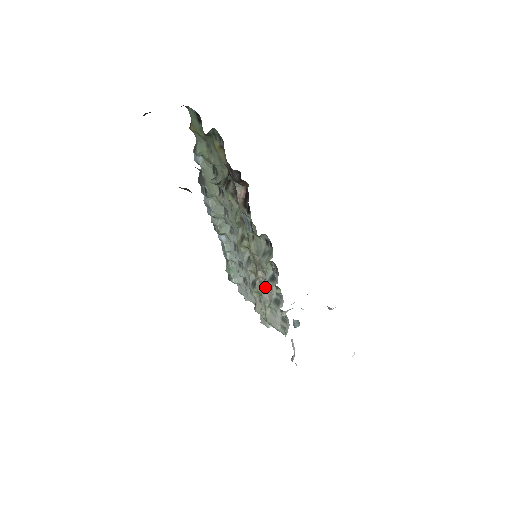
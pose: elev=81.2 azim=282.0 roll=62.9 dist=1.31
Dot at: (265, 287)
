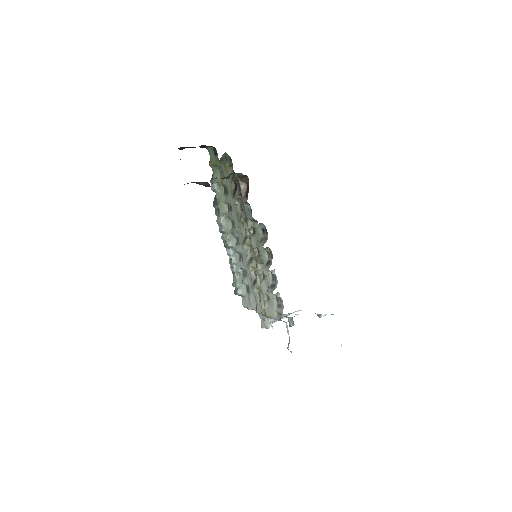
Dot at: (263, 280)
